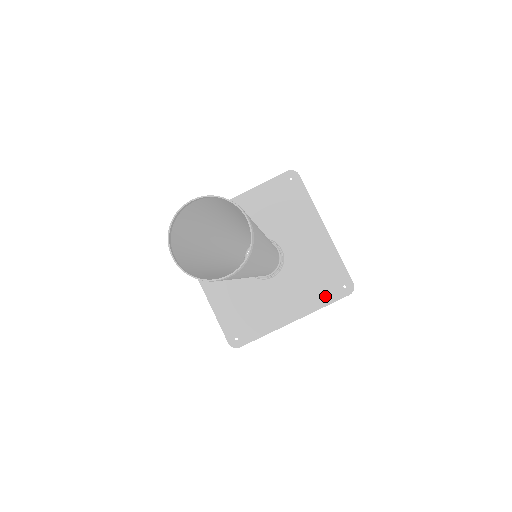
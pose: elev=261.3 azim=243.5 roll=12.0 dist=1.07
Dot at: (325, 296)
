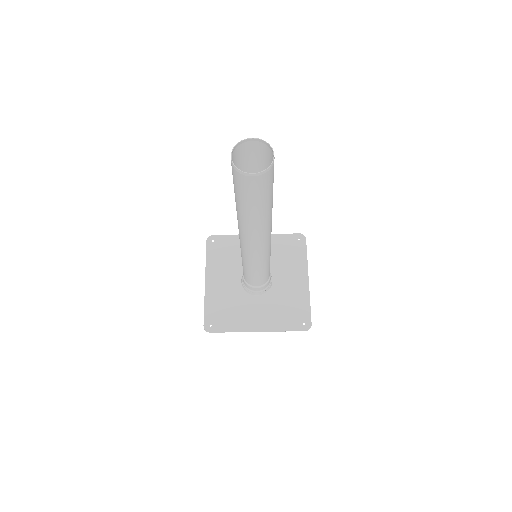
Dot at: (288, 324)
